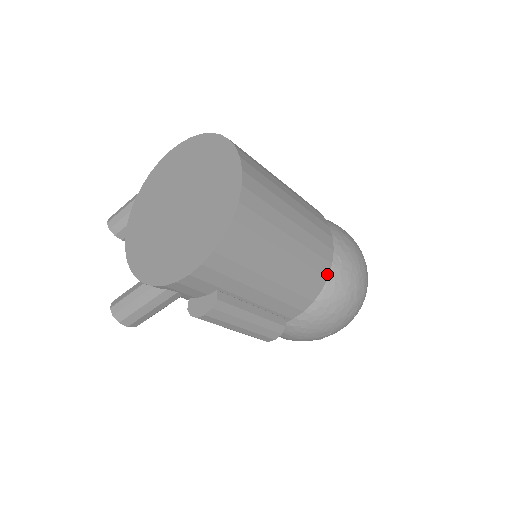
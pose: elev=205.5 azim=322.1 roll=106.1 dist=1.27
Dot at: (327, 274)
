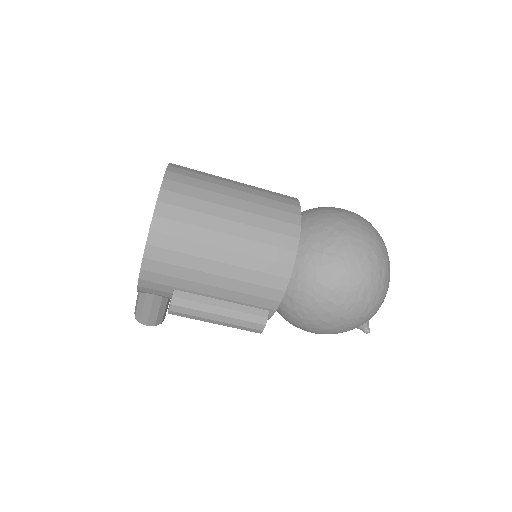
Dot at: (292, 263)
